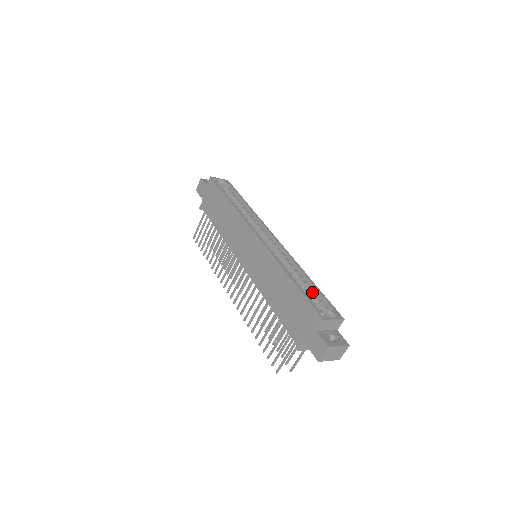
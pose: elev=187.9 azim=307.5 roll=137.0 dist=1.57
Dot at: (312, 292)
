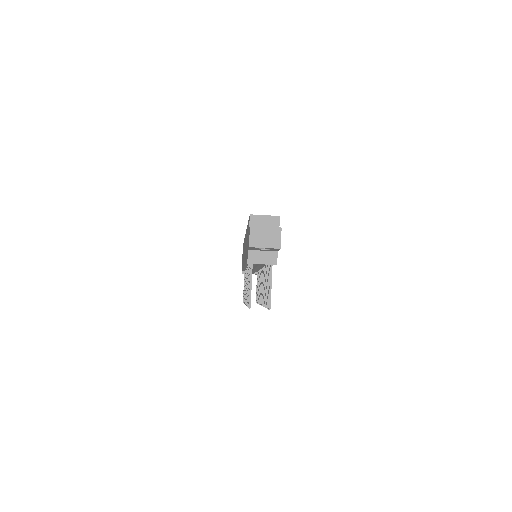
Dot at: occluded
